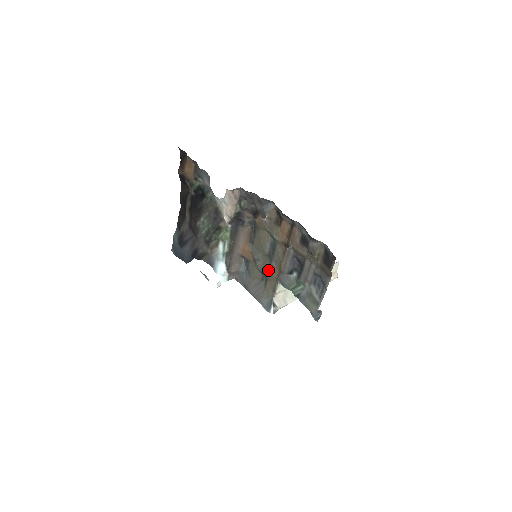
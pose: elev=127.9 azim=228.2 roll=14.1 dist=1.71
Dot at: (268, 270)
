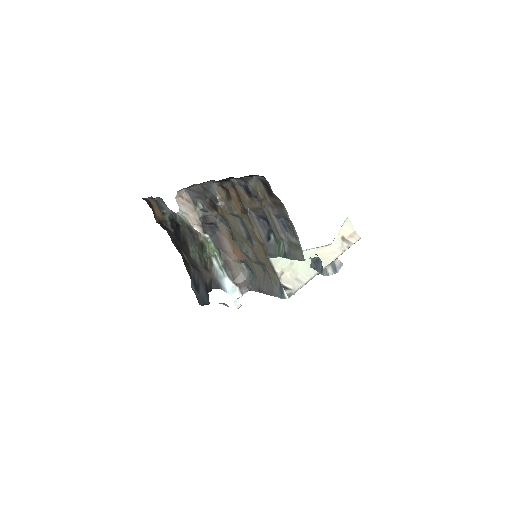
Dot at: (257, 254)
